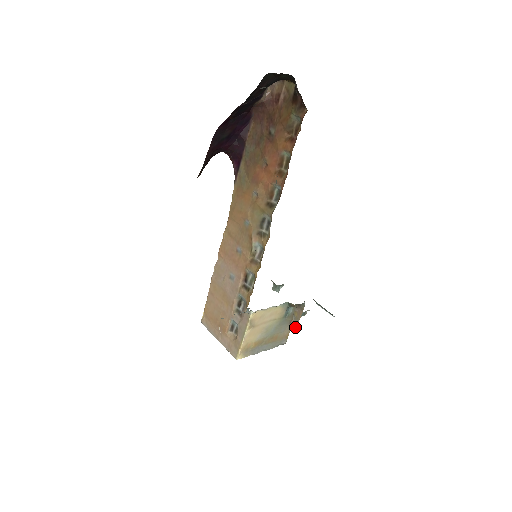
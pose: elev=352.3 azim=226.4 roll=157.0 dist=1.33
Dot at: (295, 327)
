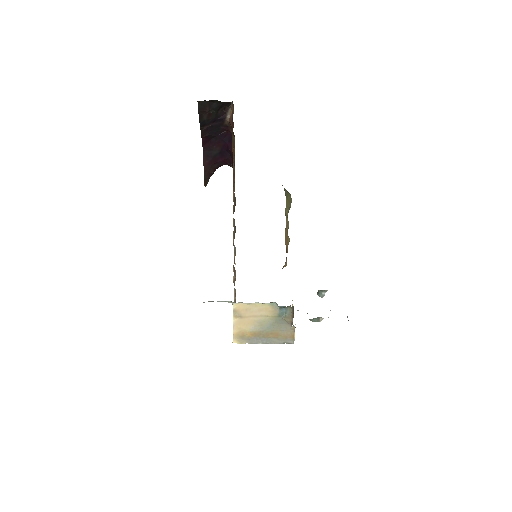
Dot at: occluded
